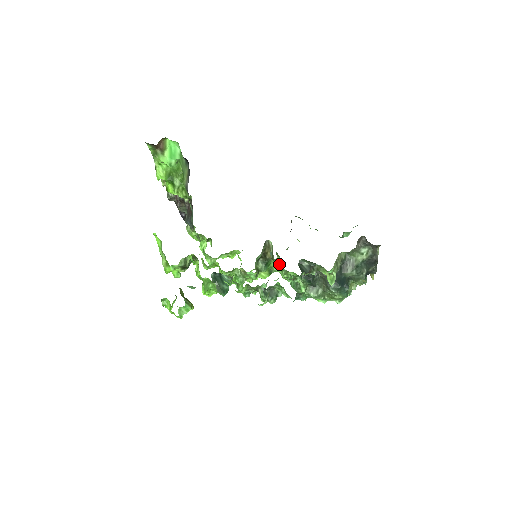
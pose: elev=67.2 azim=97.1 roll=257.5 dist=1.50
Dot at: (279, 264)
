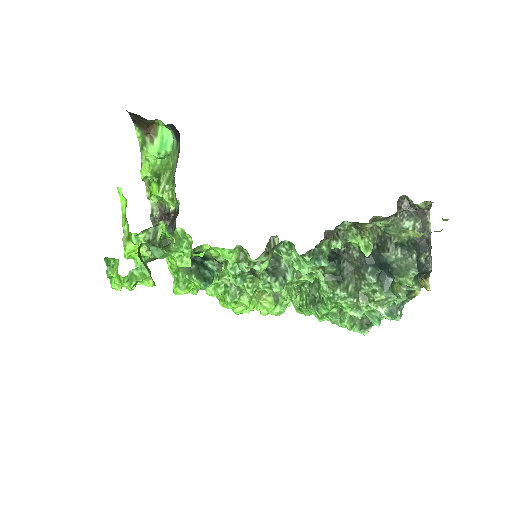
Dot at: occluded
